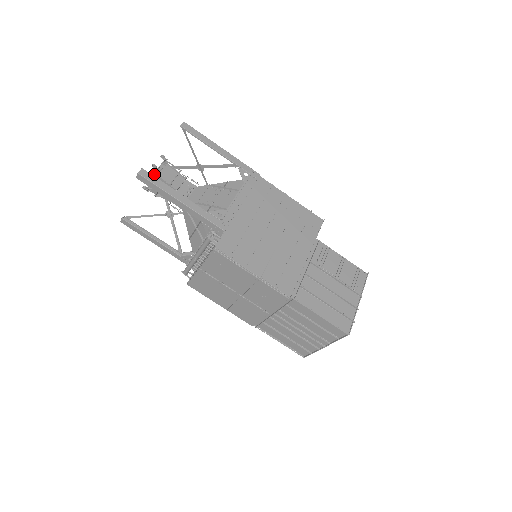
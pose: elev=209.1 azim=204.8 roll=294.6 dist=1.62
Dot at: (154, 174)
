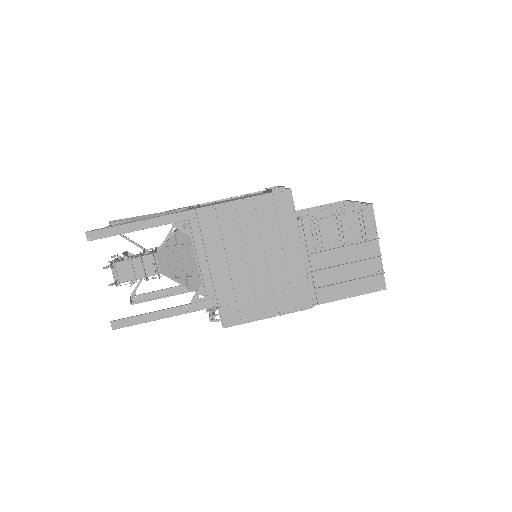
Dot at: (117, 285)
